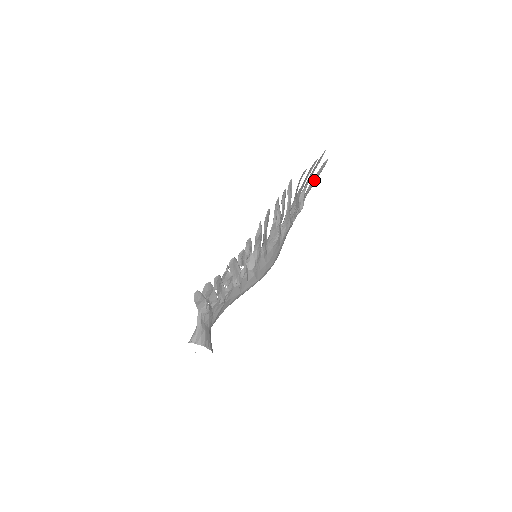
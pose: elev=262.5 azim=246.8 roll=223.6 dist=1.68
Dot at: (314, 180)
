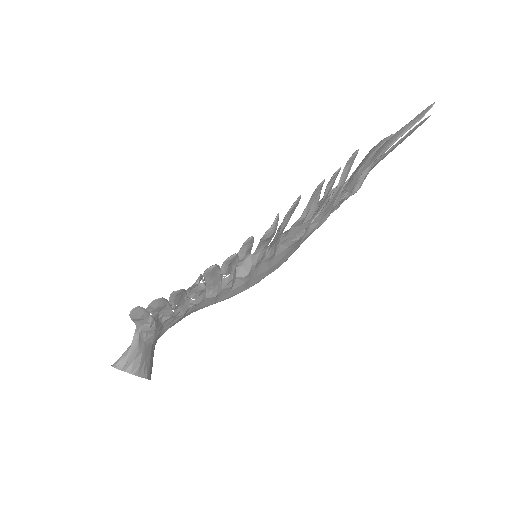
Dot at: (393, 147)
